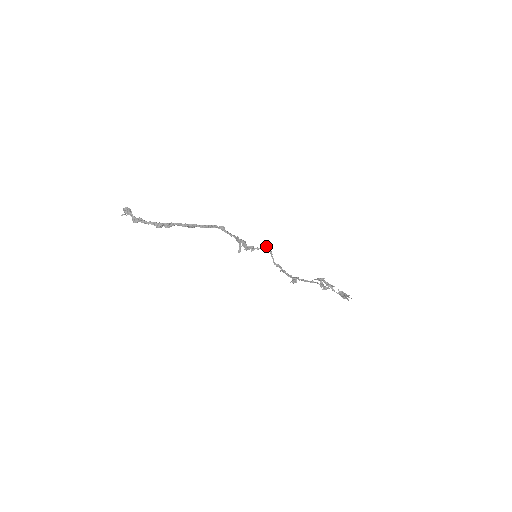
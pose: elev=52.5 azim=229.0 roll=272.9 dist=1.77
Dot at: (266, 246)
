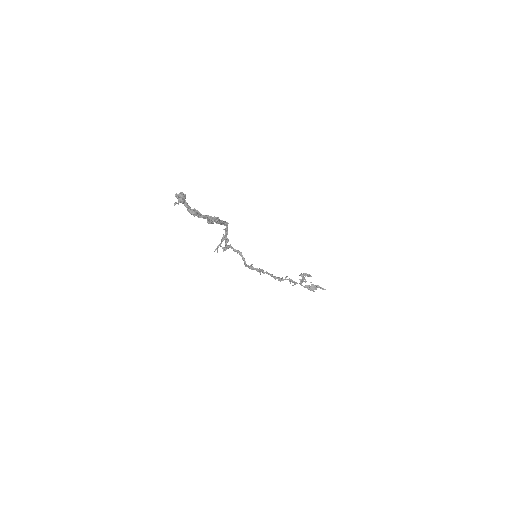
Dot at: (230, 245)
